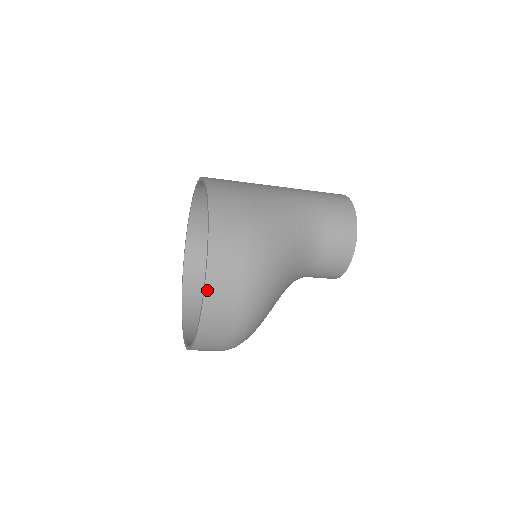
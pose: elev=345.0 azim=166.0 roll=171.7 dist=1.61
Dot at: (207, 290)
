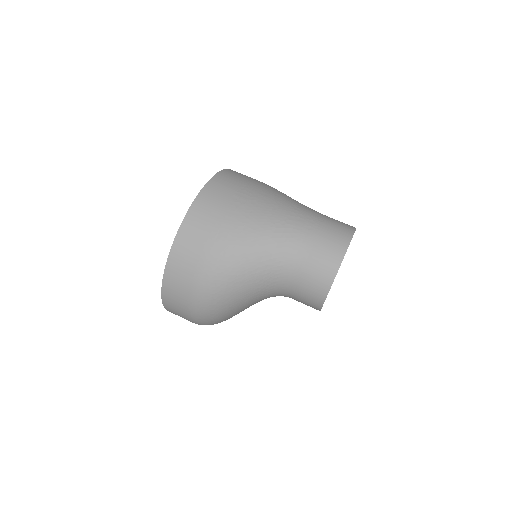
Dot at: (163, 291)
